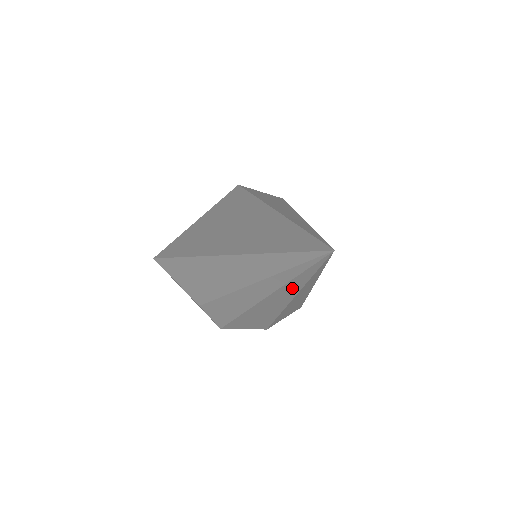
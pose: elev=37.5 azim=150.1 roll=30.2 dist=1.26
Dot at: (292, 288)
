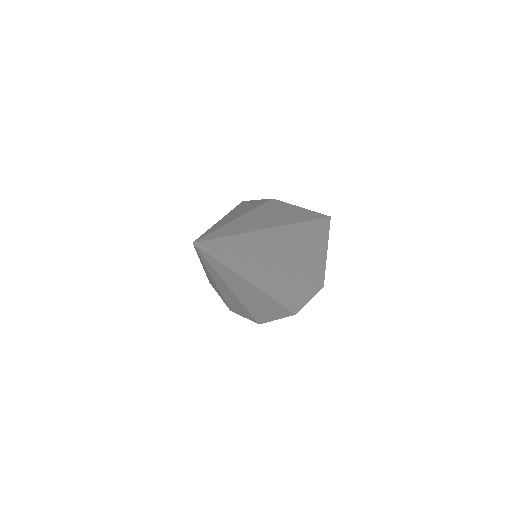
Dot at: (232, 277)
